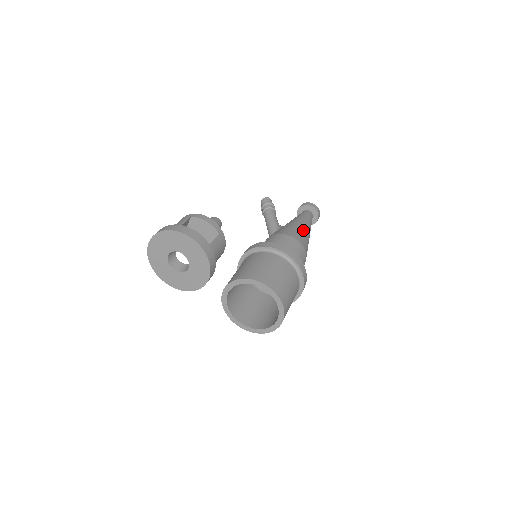
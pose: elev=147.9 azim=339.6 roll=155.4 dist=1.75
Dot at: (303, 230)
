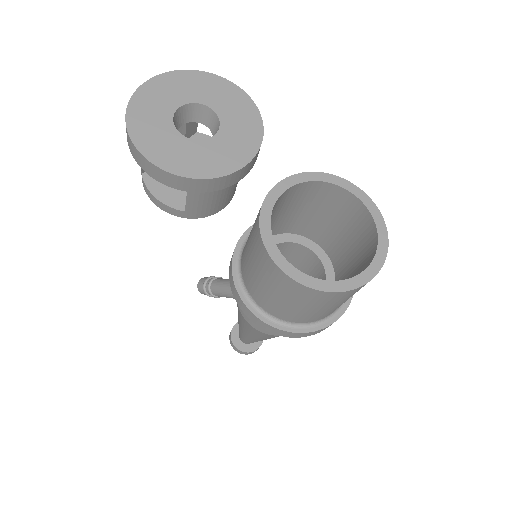
Dot at: occluded
